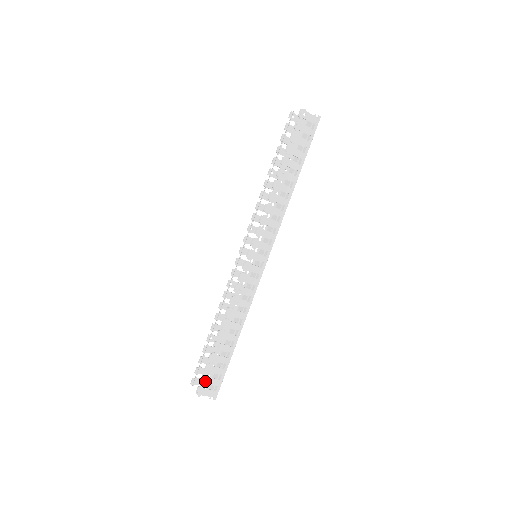
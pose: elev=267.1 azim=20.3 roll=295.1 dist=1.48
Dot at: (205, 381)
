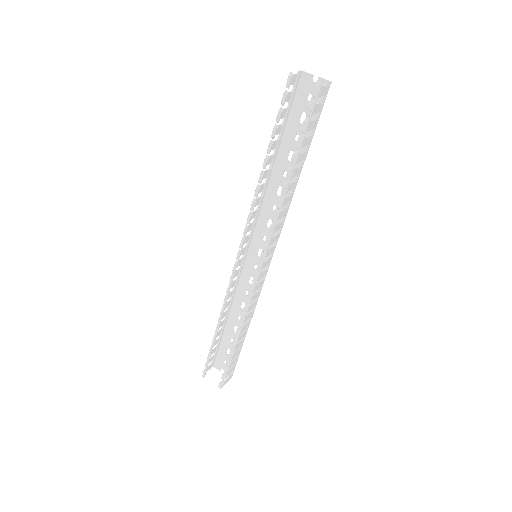
Dot at: (226, 376)
